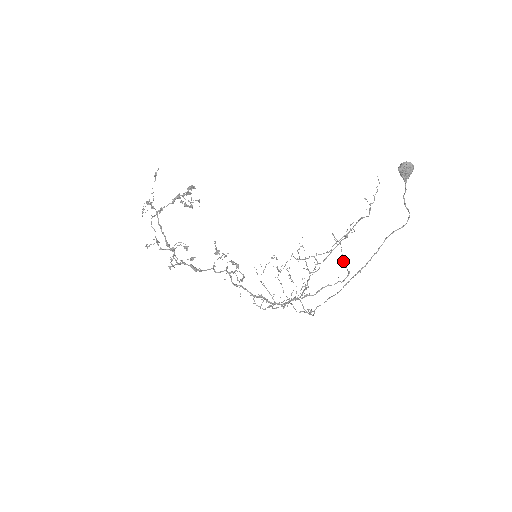
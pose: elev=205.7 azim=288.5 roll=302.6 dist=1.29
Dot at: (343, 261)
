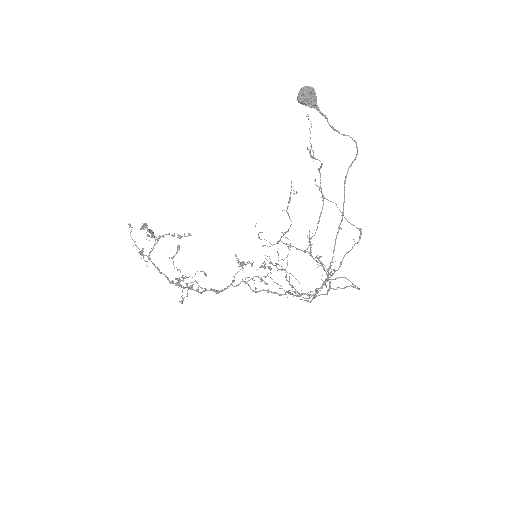
Dot at: occluded
